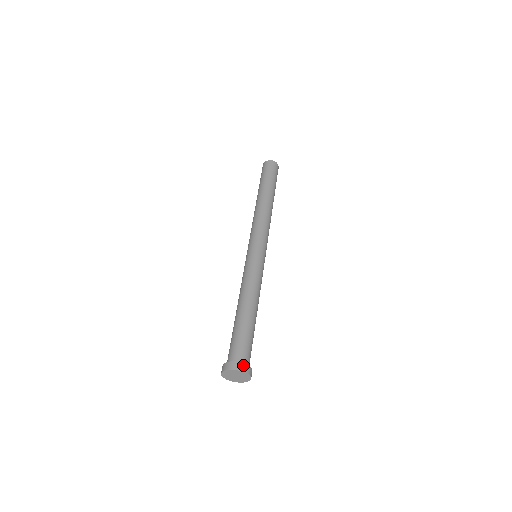
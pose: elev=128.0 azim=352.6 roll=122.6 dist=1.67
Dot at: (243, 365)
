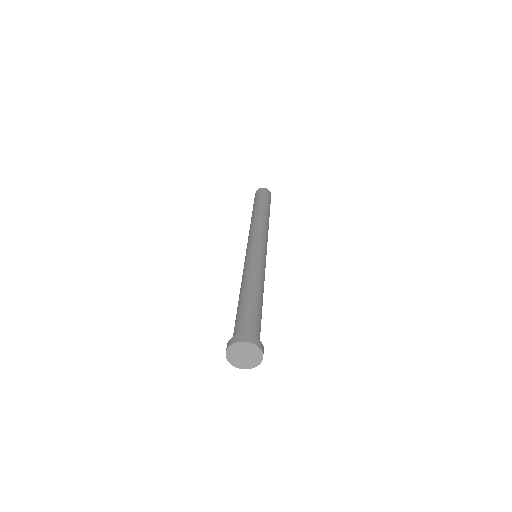
Dot at: (234, 338)
